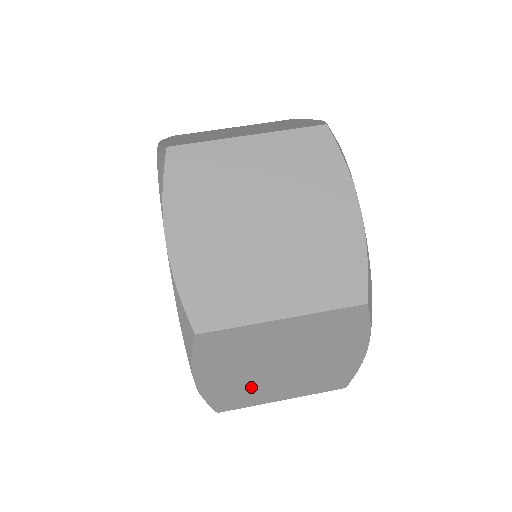
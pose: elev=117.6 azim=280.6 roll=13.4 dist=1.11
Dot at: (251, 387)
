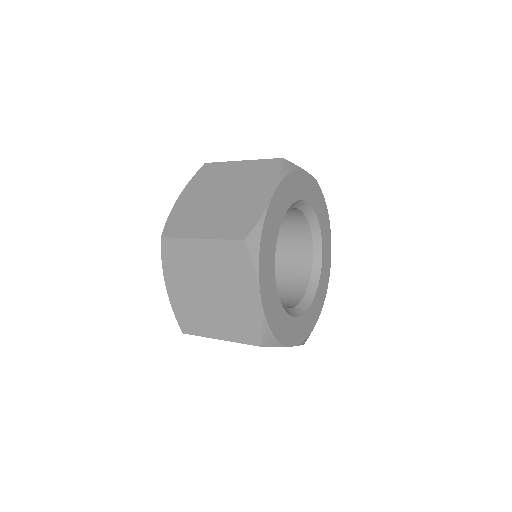
Dot at: (196, 214)
